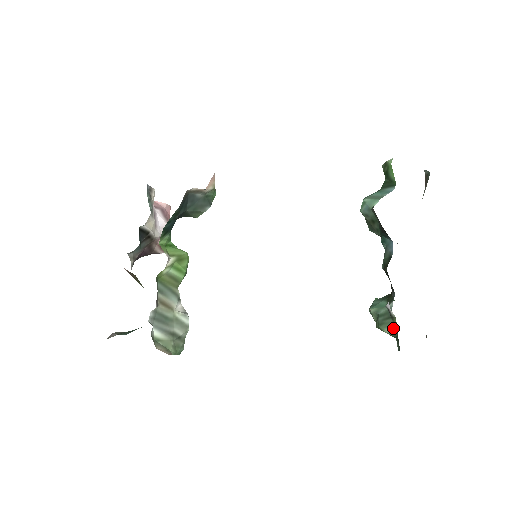
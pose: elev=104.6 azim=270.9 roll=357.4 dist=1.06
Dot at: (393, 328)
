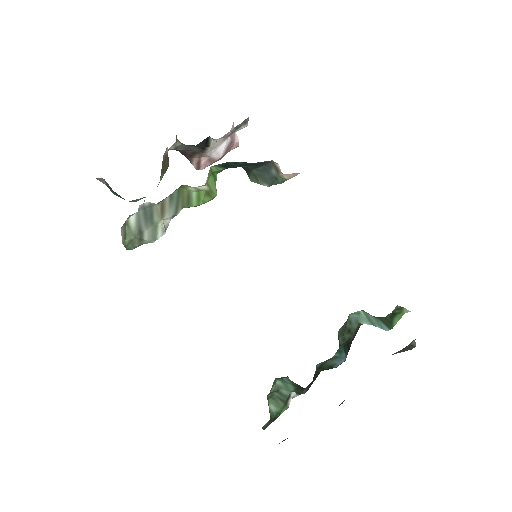
Dot at: (278, 411)
